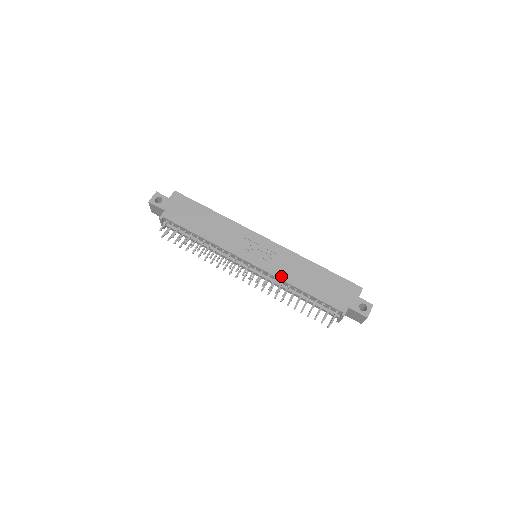
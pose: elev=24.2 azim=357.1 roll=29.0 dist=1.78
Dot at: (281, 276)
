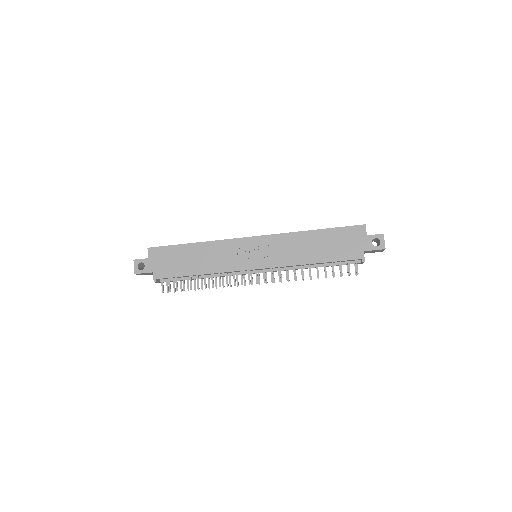
Dot at: (289, 263)
